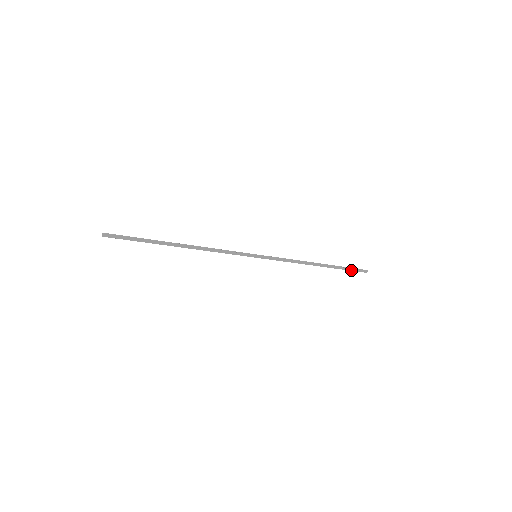
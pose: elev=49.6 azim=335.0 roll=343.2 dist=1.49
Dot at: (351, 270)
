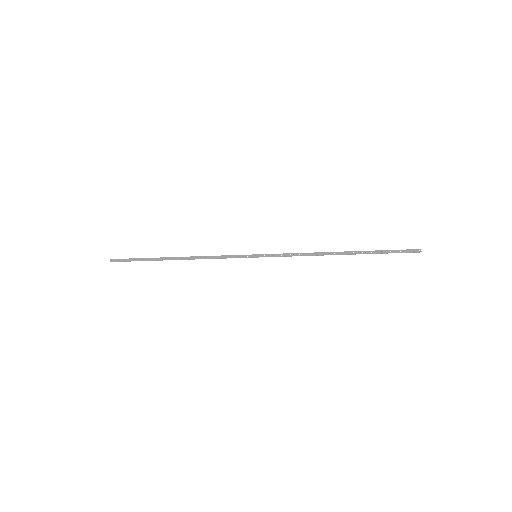
Dot at: (393, 252)
